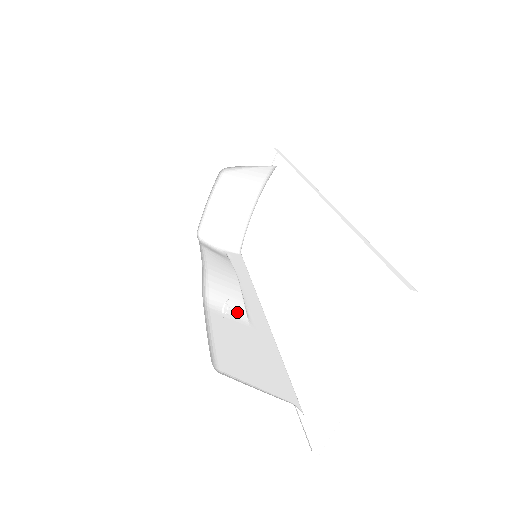
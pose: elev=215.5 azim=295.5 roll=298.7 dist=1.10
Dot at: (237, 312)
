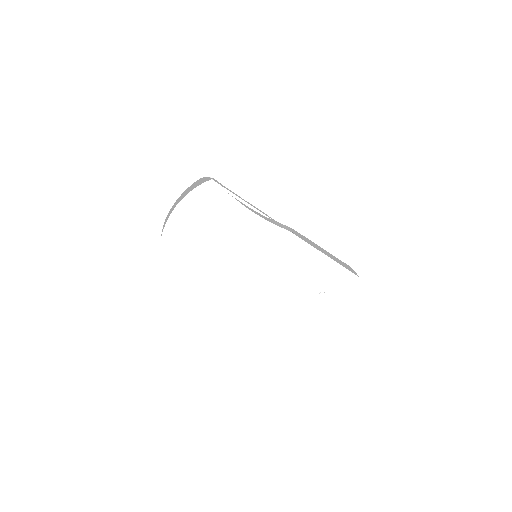
Dot at: occluded
